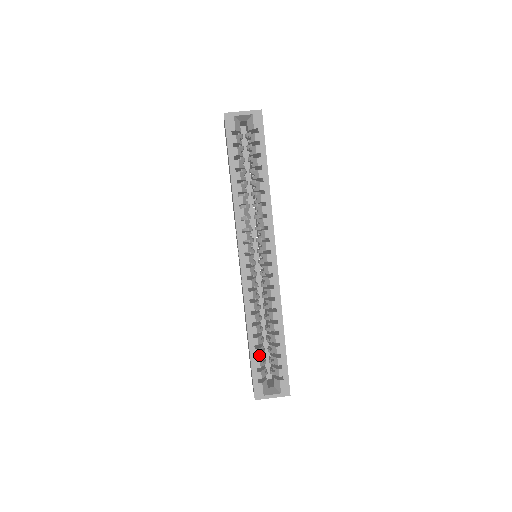
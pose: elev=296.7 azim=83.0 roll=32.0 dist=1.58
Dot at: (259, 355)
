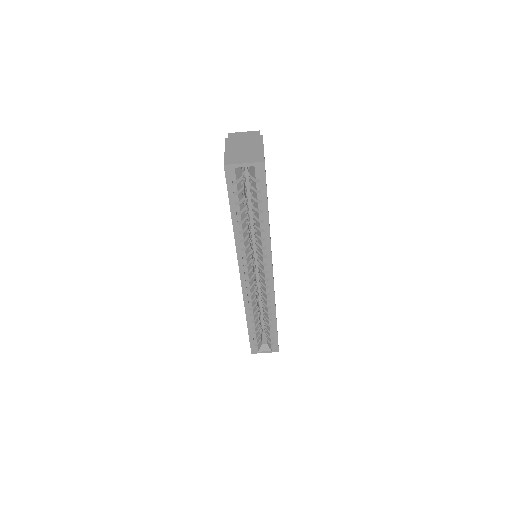
Dot at: (255, 331)
